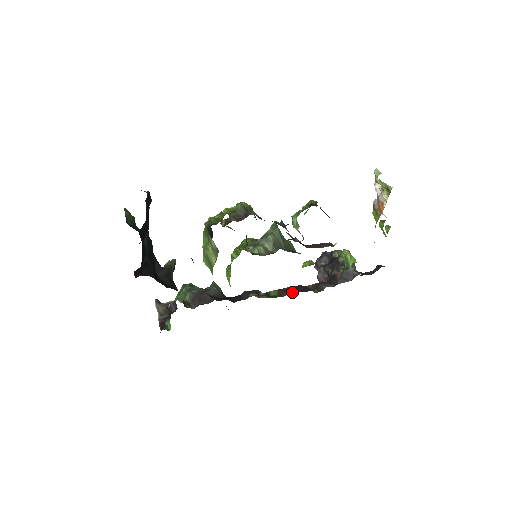
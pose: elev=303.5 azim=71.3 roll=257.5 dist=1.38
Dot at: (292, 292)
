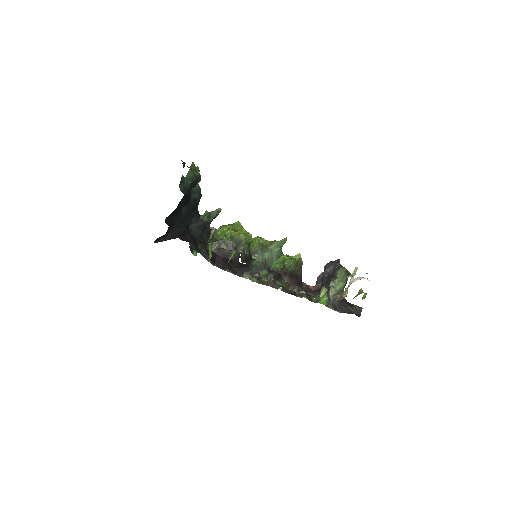
Dot at: (277, 287)
